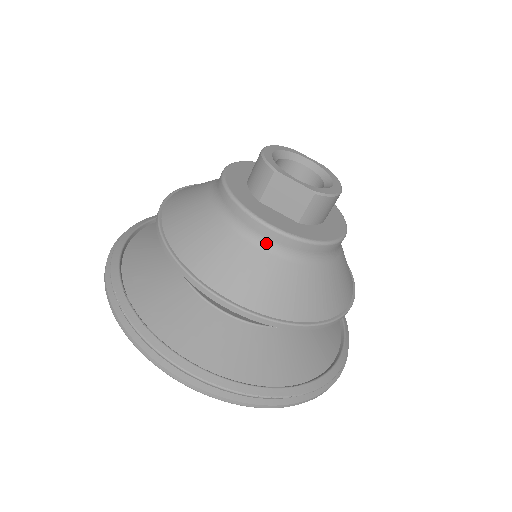
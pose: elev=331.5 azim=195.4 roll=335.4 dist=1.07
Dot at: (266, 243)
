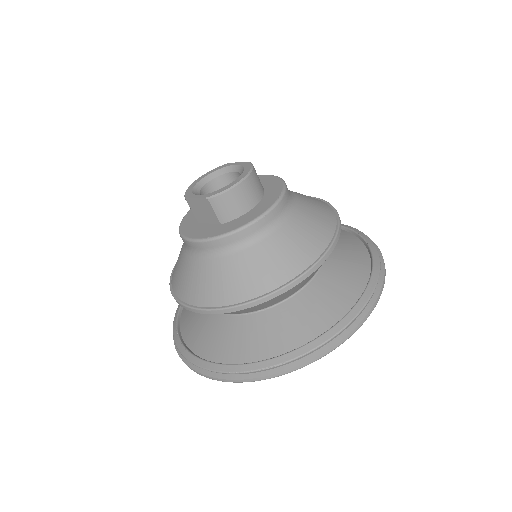
Dot at: (199, 253)
